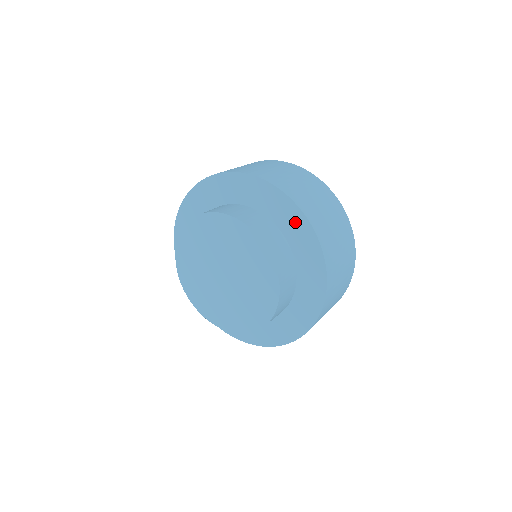
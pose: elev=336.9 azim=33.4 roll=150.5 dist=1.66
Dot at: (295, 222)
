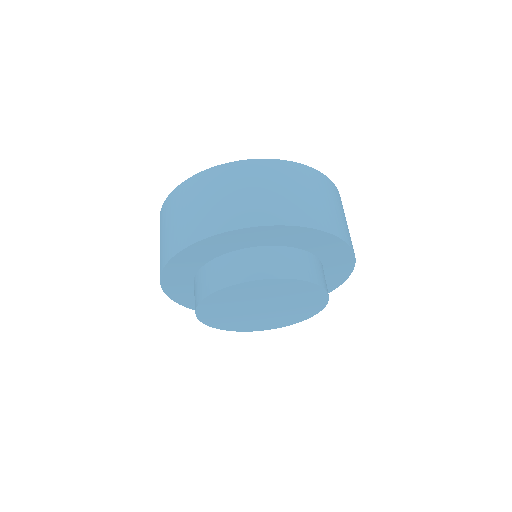
Dot at: (316, 239)
